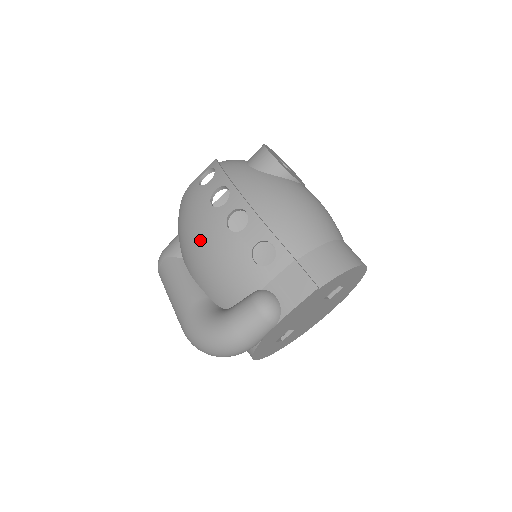
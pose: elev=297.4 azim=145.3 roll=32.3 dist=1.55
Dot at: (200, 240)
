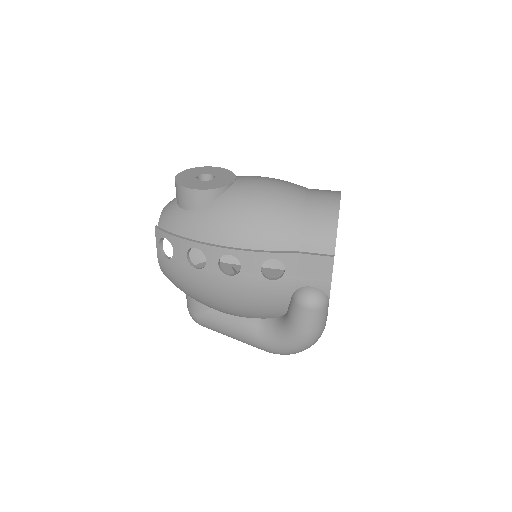
Dot at: (217, 297)
